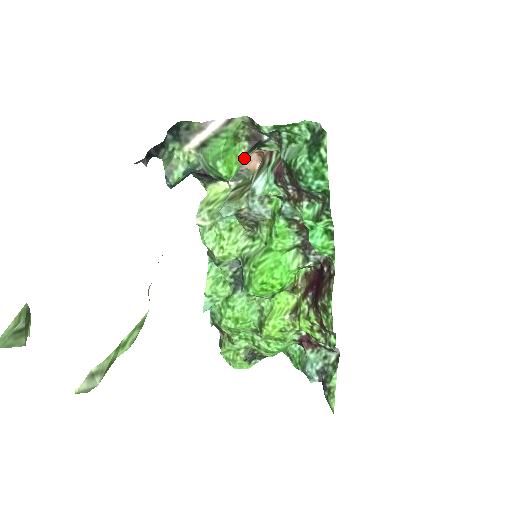
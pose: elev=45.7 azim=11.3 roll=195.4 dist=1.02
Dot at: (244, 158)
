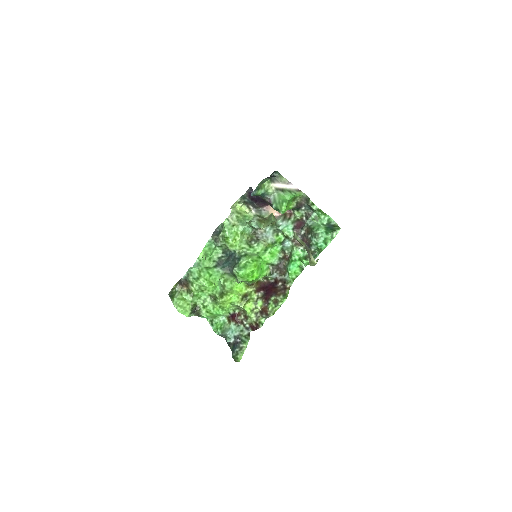
Dot at: (289, 209)
